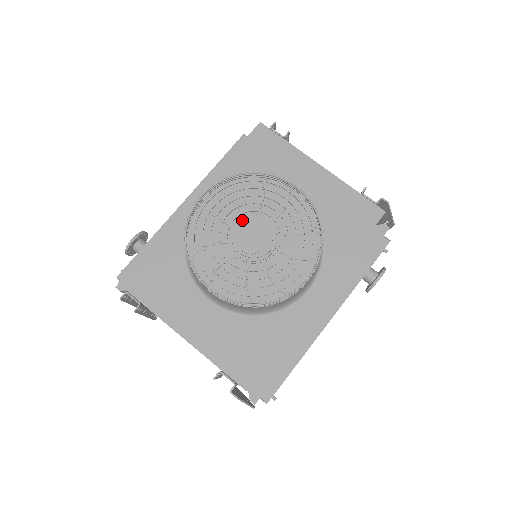
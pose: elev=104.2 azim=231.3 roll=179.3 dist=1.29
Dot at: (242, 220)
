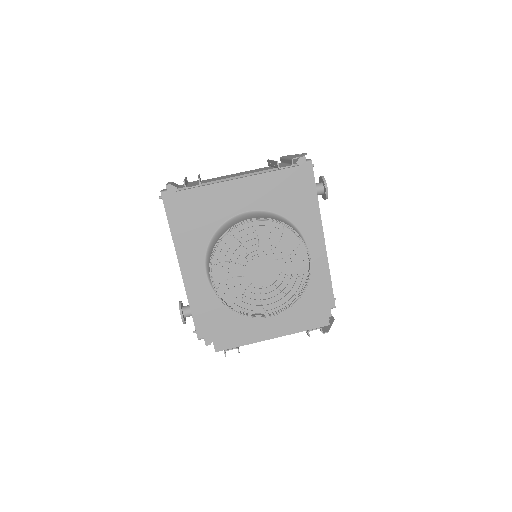
Dot at: (246, 269)
